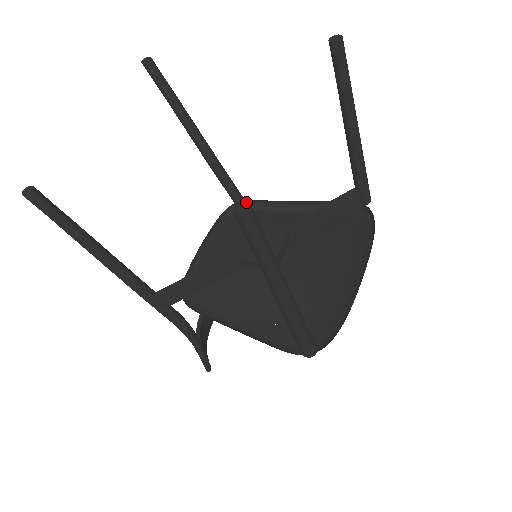
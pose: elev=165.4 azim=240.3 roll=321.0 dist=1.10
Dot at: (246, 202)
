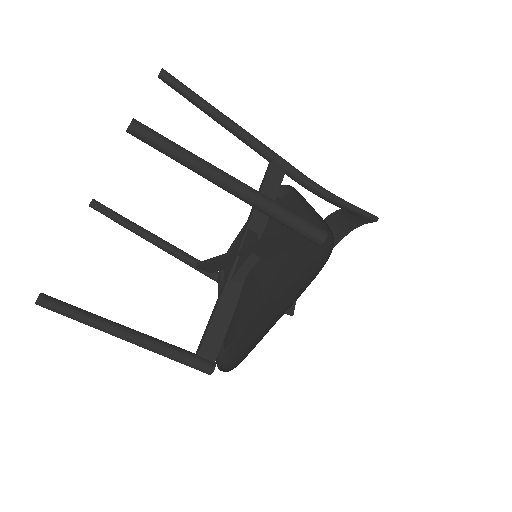
Dot at: (39, 295)
